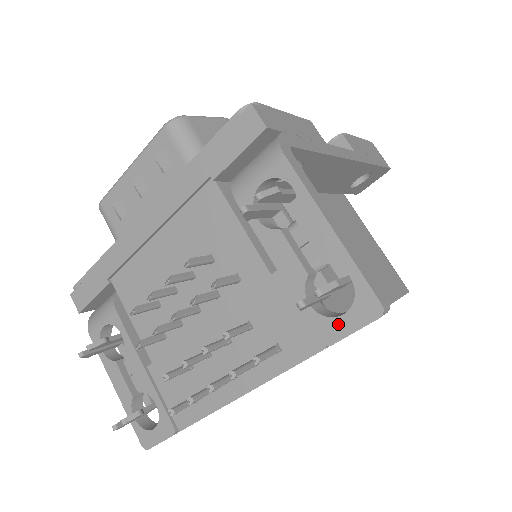
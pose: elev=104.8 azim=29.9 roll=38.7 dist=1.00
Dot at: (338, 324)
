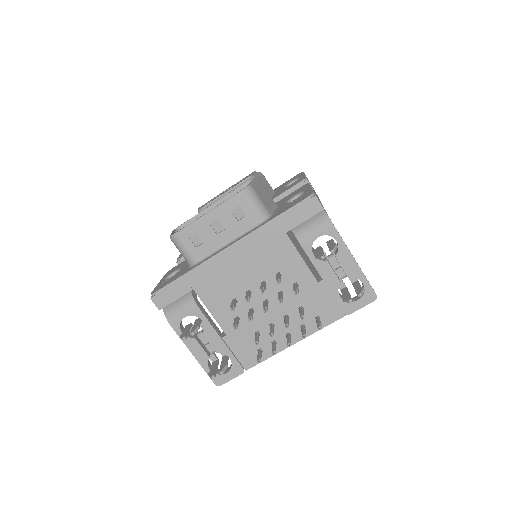
Dot at: (354, 305)
